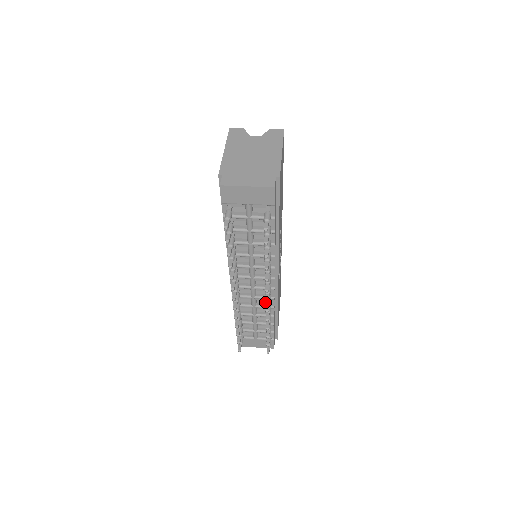
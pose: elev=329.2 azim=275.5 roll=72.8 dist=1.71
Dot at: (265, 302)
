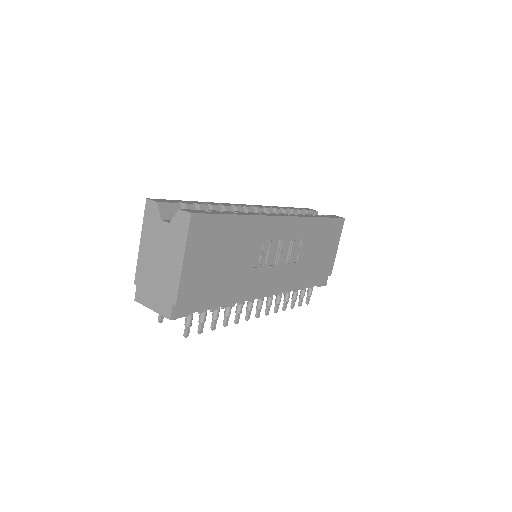
Dot at: occluded
